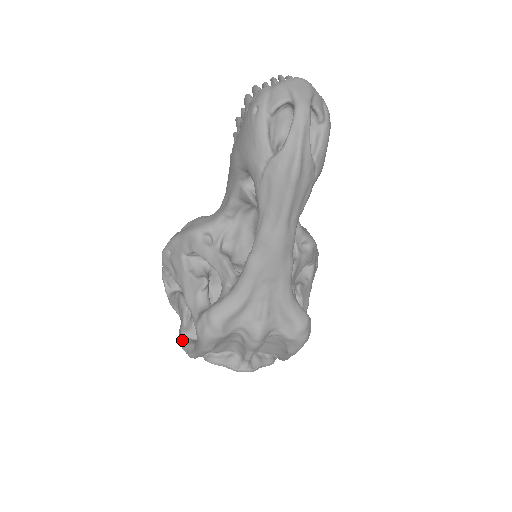
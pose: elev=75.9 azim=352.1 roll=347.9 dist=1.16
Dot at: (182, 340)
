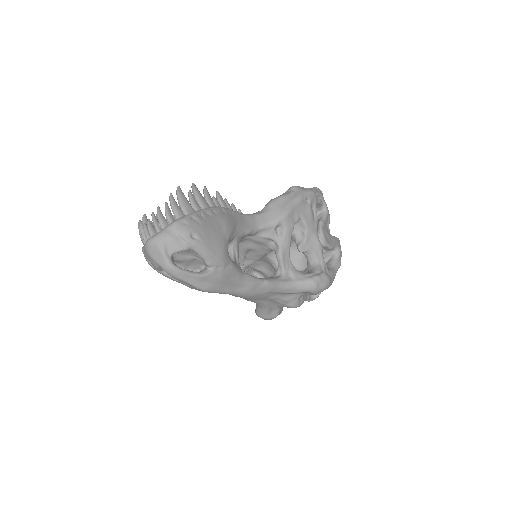
Dot at: occluded
